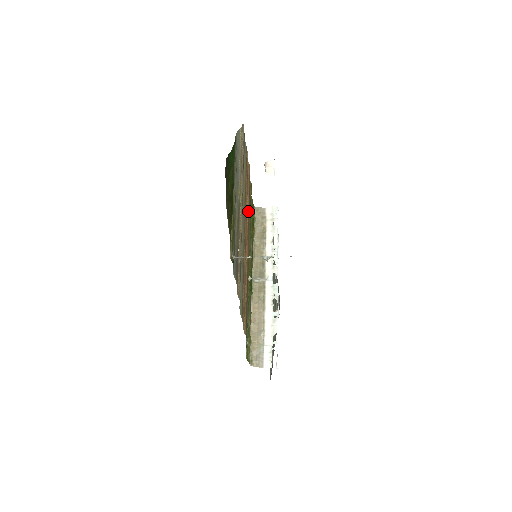
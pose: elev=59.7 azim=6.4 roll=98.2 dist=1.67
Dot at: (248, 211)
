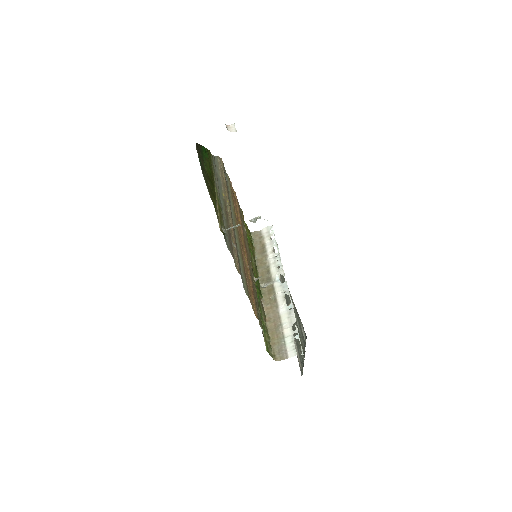
Dot at: (241, 223)
